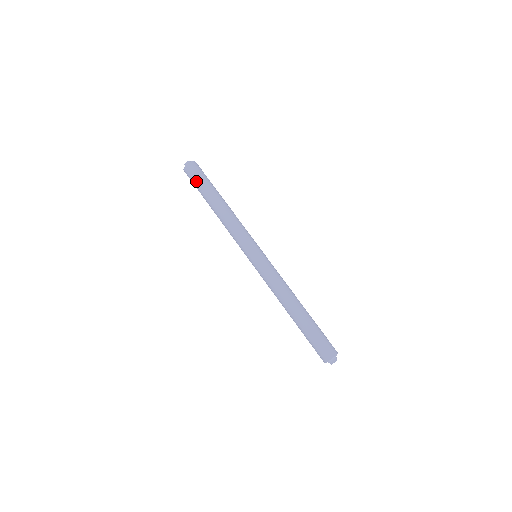
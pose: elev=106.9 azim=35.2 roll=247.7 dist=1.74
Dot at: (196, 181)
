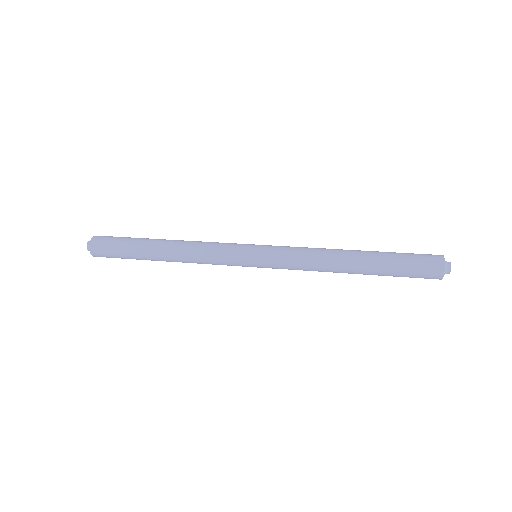
Dot at: (116, 249)
